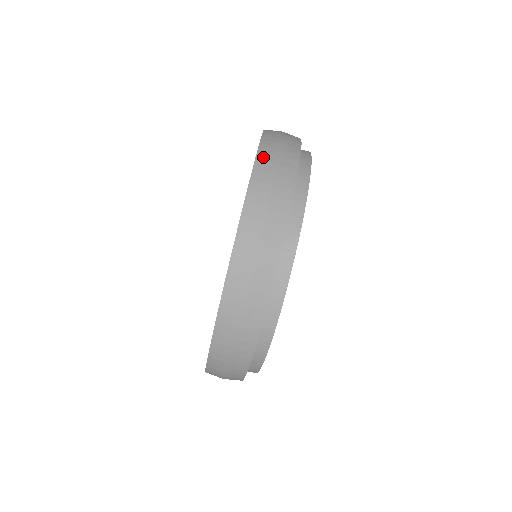
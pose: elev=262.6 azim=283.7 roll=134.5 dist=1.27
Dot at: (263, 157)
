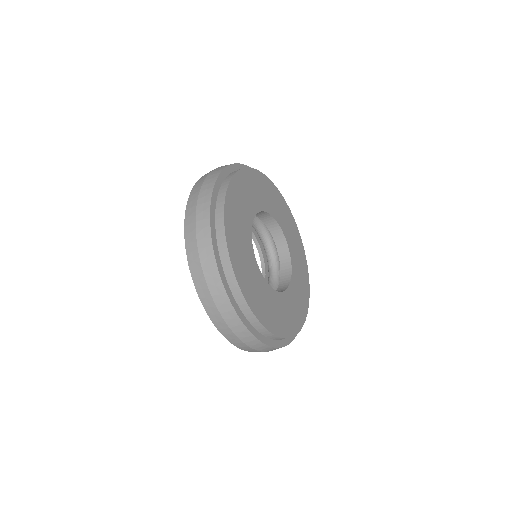
Dot at: (193, 267)
